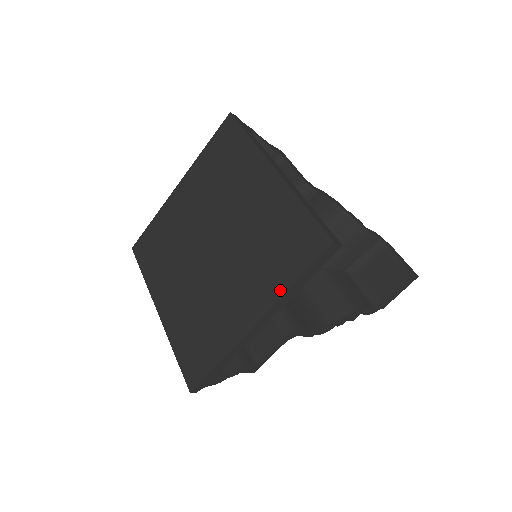
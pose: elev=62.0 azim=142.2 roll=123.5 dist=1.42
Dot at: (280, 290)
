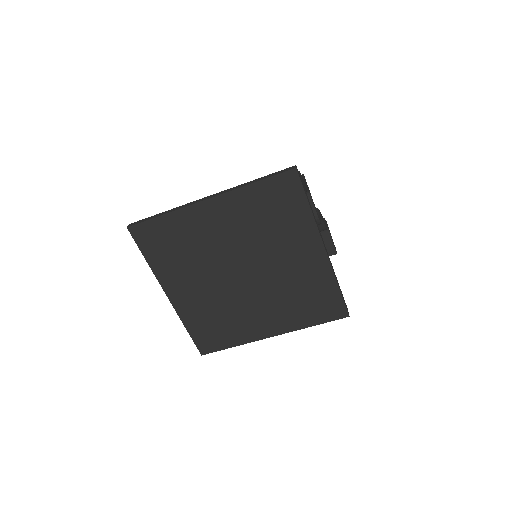
Dot at: (300, 326)
